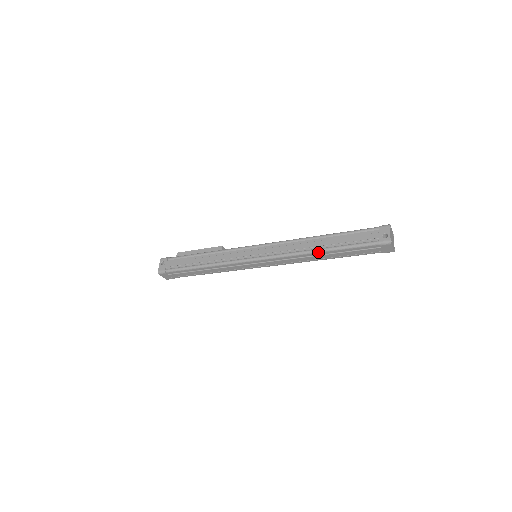
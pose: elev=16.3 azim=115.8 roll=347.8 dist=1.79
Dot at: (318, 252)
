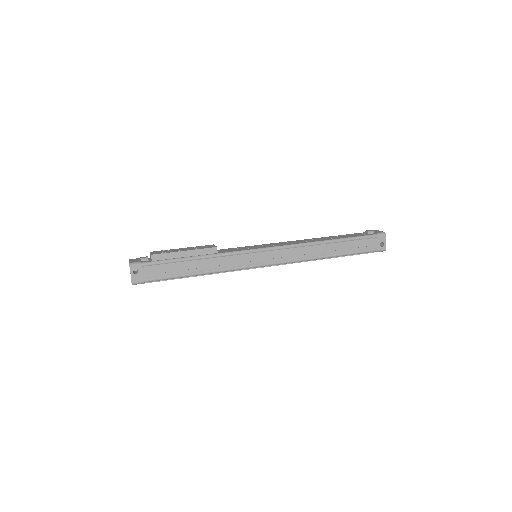
Dot at: occluded
